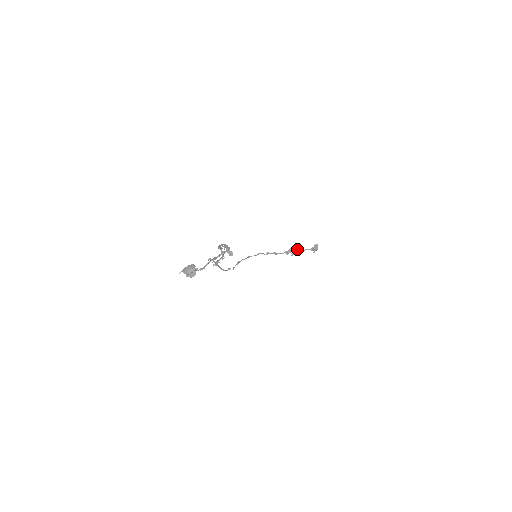
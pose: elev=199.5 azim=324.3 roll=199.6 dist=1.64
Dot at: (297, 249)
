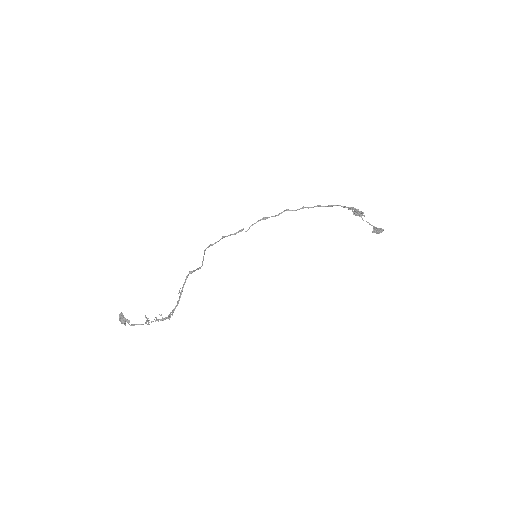
Dot at: (362, 214)
